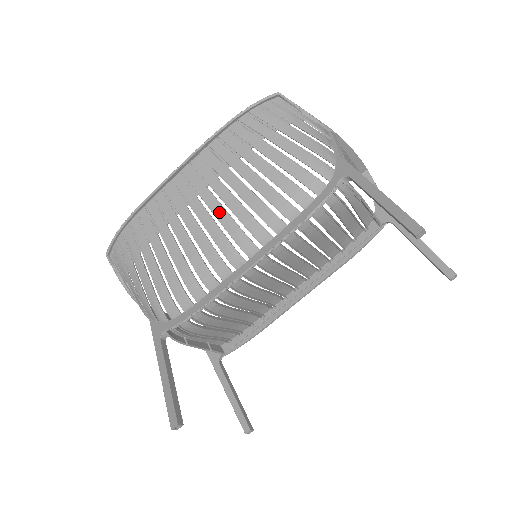
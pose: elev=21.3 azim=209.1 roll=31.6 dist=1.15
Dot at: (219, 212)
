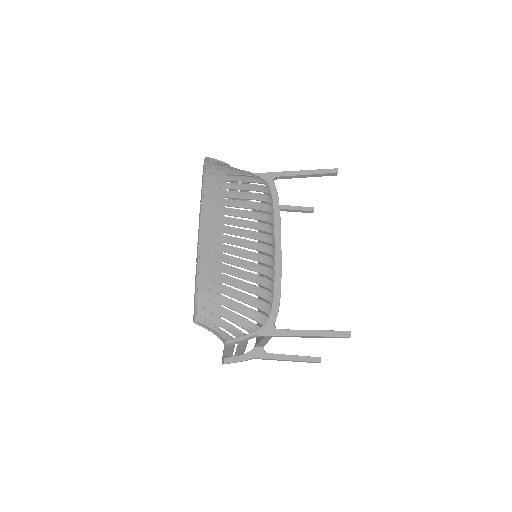
Dot at: (243, 233)
